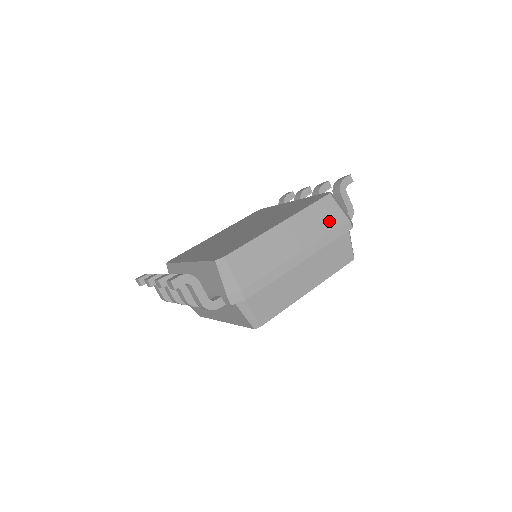
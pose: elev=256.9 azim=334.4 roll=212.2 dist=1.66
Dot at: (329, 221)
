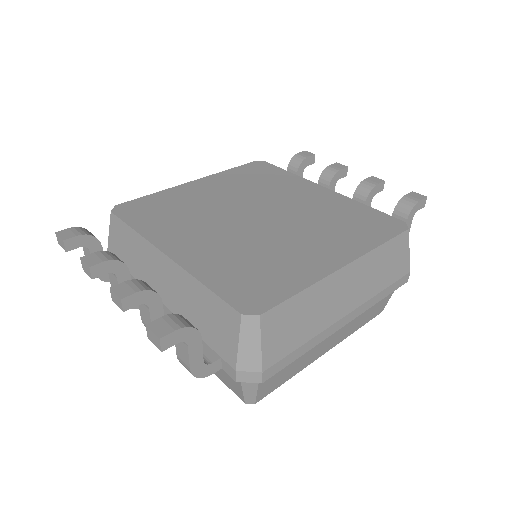
Dot at: (392, 270)
